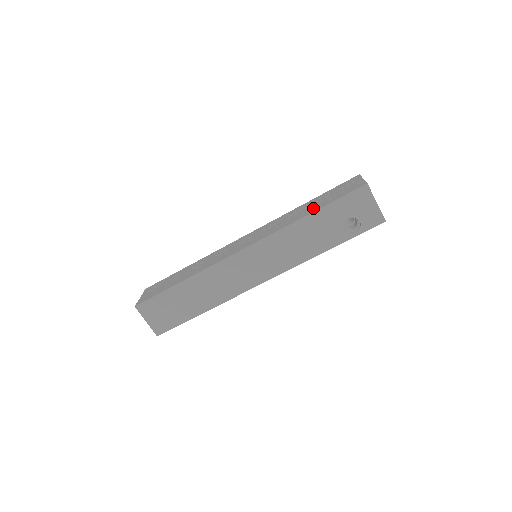
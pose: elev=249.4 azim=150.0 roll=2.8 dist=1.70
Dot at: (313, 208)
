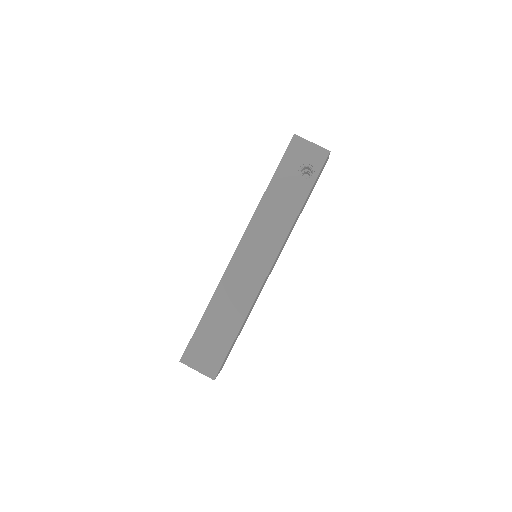
Dot at: occluded
